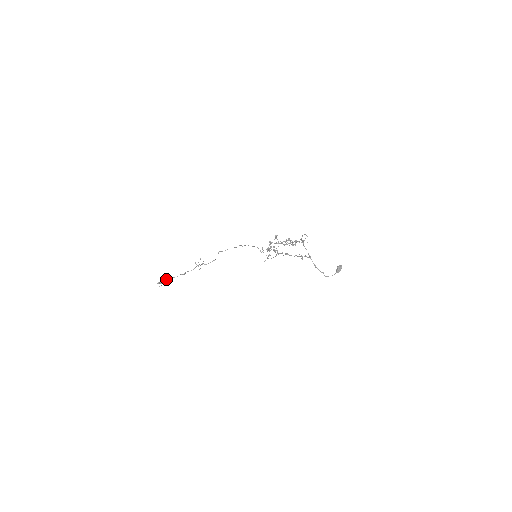
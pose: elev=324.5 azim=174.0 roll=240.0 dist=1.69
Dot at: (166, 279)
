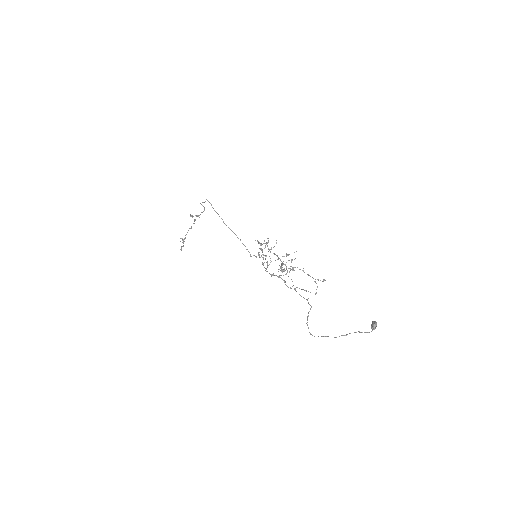
Dot at: occluded
